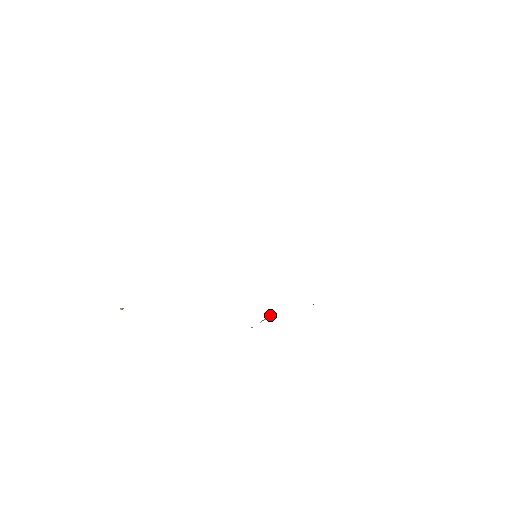
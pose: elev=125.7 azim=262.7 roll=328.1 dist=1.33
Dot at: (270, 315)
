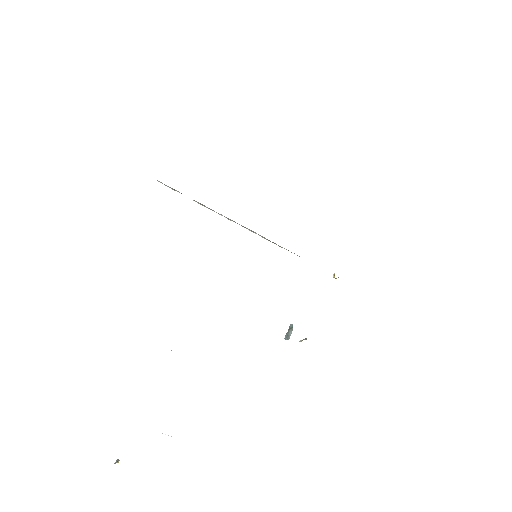
Dot at: occluded
